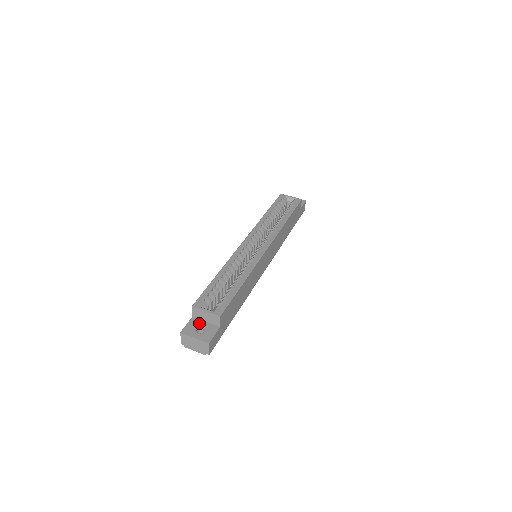
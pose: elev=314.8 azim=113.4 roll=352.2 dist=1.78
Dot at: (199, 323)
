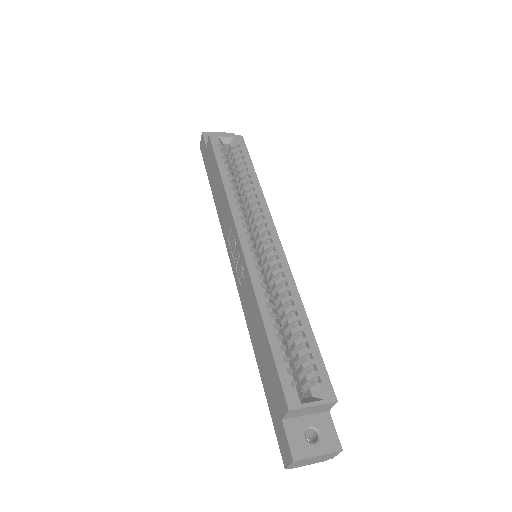
Dot at: (301, 425)
